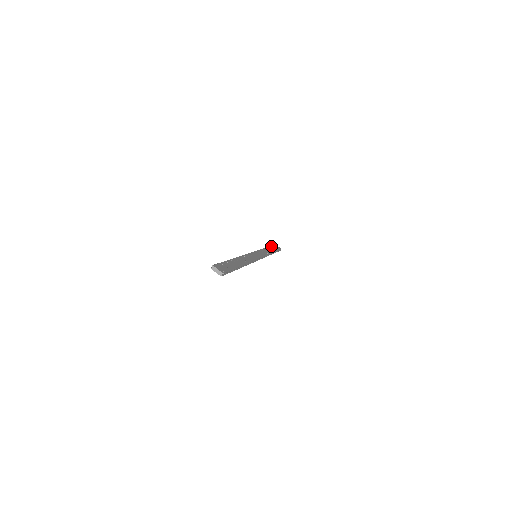
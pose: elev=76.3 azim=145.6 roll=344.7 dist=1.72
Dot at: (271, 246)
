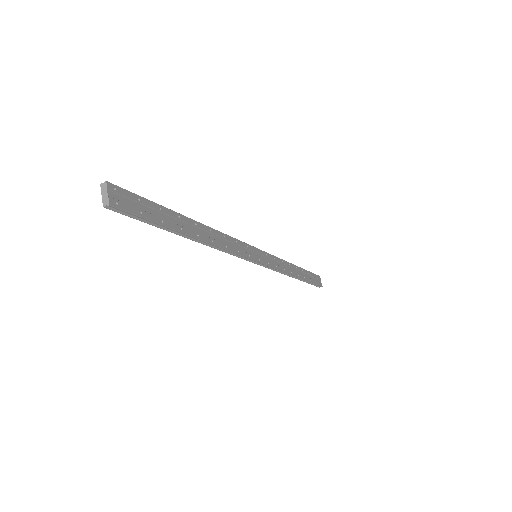
Dot at: (308, 271)
